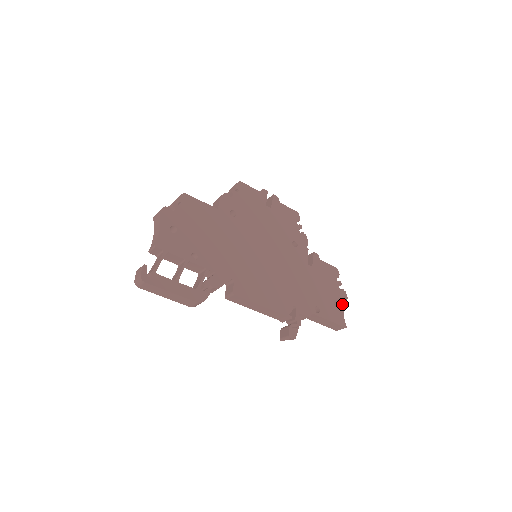
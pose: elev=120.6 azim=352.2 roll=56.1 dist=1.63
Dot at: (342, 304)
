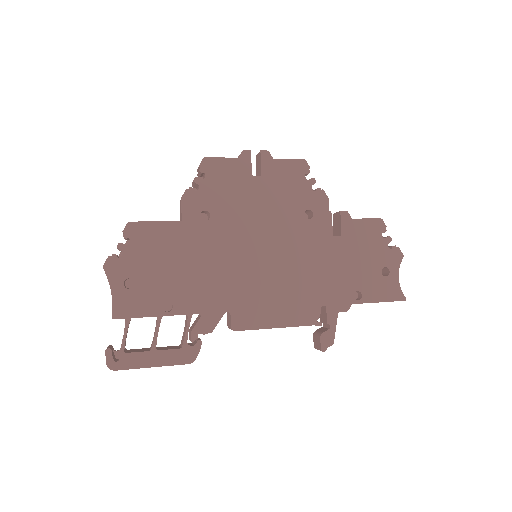
Dot at: (395, 269)
